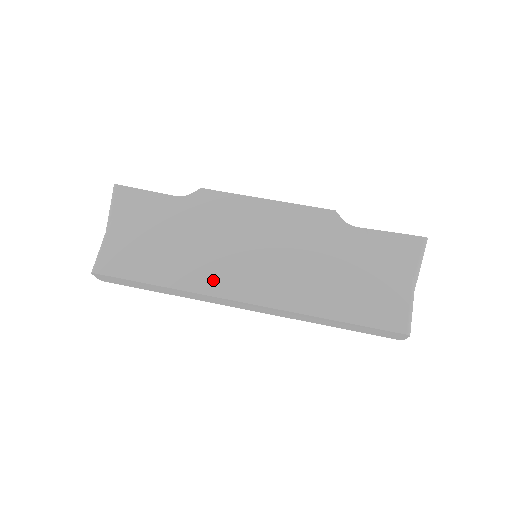
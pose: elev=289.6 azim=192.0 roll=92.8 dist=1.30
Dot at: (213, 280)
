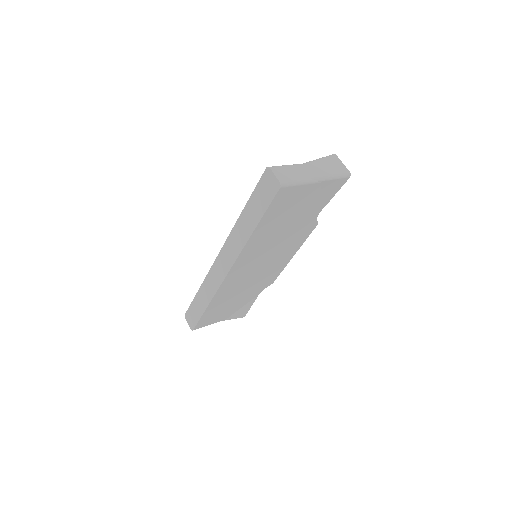
Dot at: occluded
